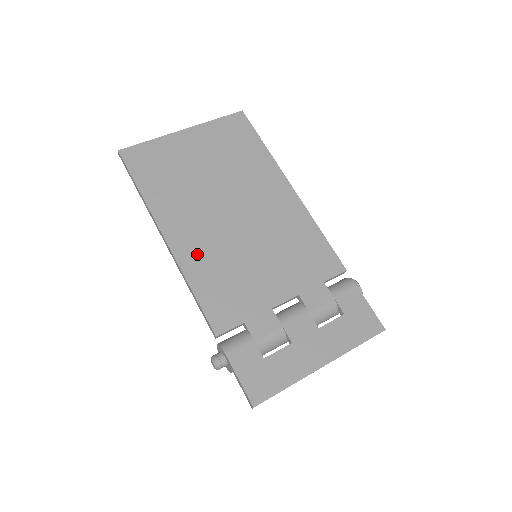
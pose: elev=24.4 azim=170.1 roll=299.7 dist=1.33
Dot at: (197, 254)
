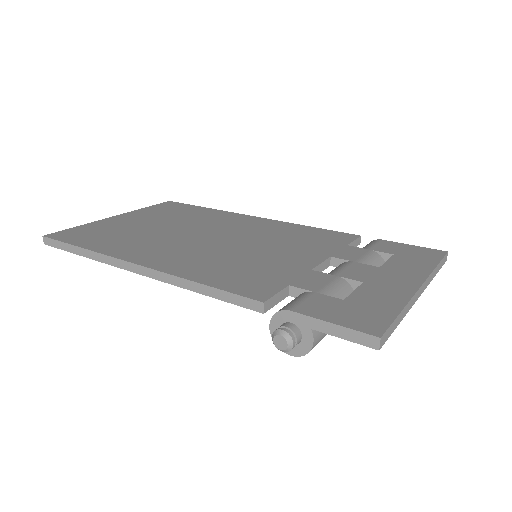
Dot at: (185, 263)
